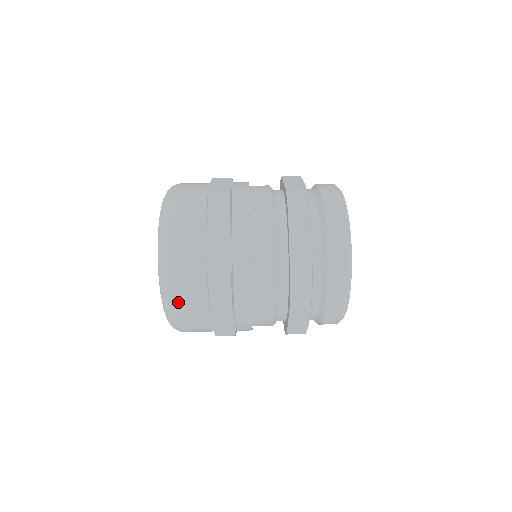
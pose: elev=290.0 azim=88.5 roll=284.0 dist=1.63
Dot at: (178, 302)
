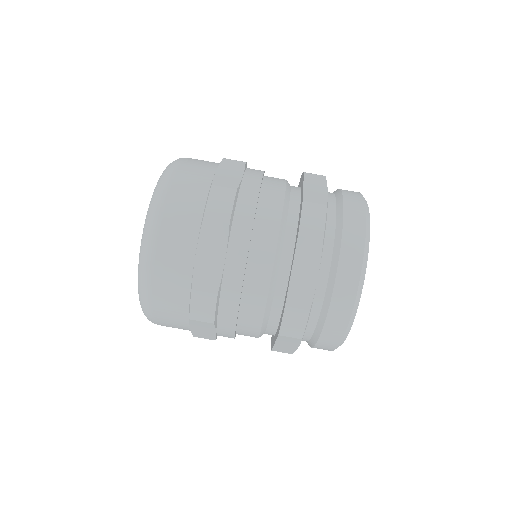
Dot at: occluded
